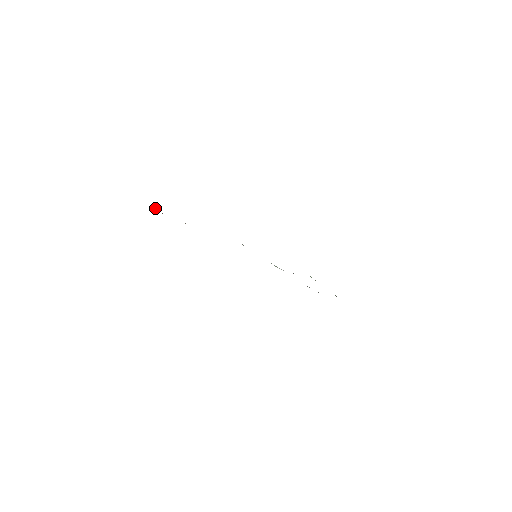
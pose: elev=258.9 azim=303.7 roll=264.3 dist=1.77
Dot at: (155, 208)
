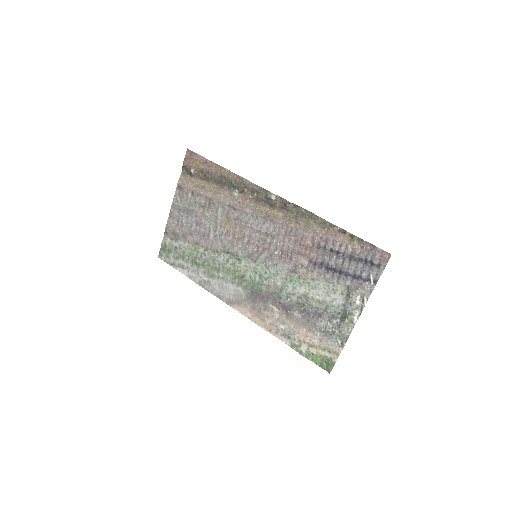
Dot at: (189, 164)
